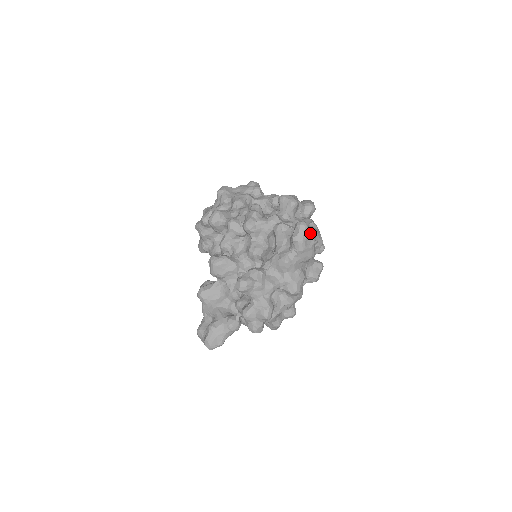
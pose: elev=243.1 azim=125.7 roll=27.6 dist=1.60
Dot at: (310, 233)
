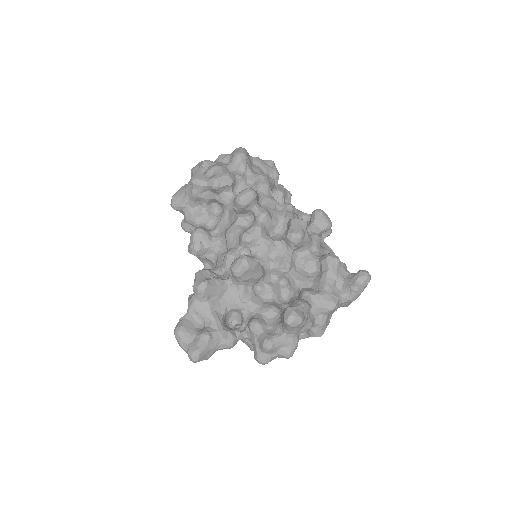
Dot at: (366, 286)
